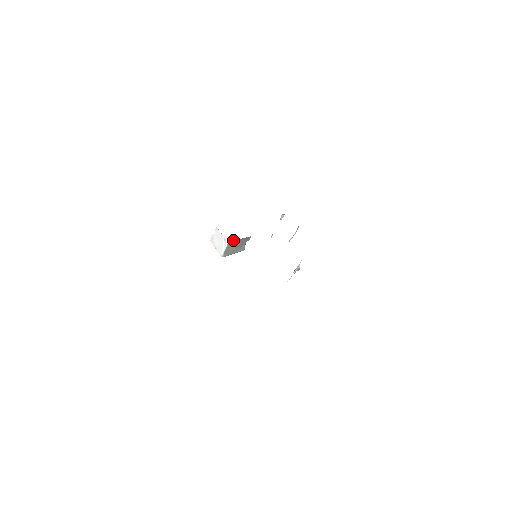
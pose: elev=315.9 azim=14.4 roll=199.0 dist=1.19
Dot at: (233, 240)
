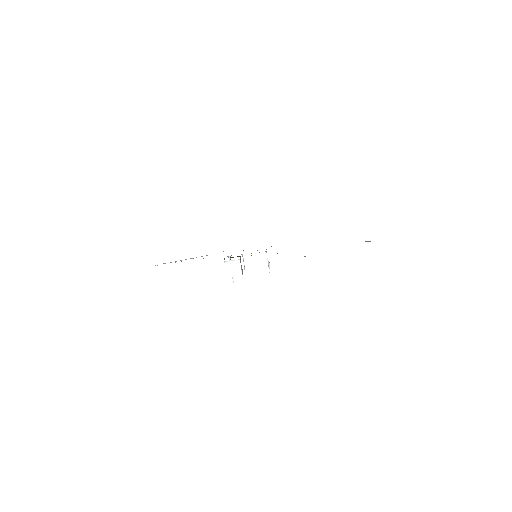
Dot at: occluded
